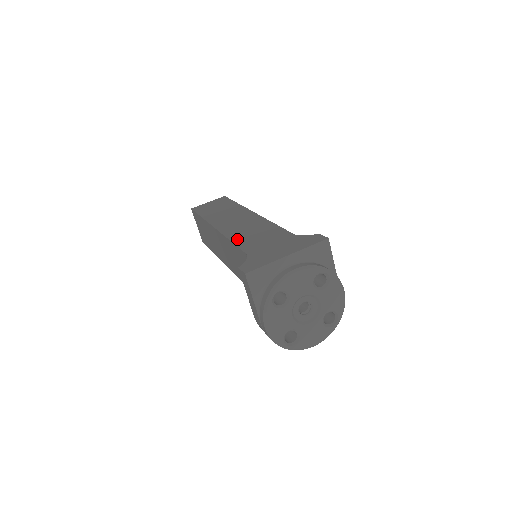
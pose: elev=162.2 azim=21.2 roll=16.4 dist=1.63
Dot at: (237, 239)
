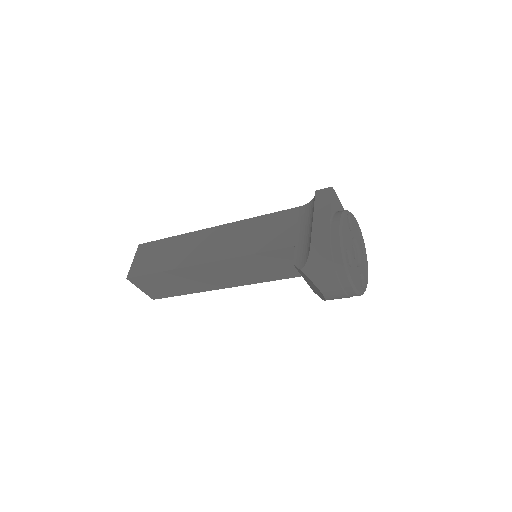
Dot at: occluded
